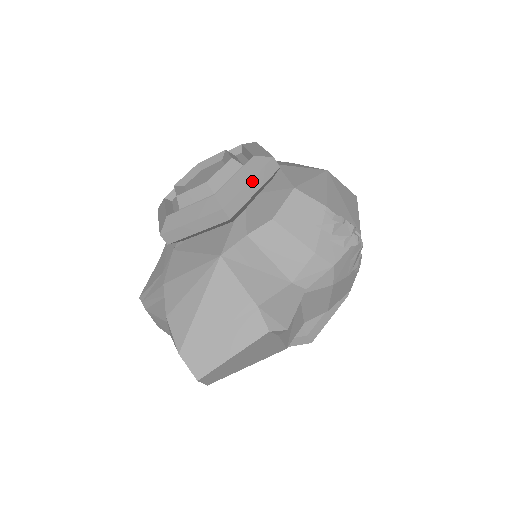
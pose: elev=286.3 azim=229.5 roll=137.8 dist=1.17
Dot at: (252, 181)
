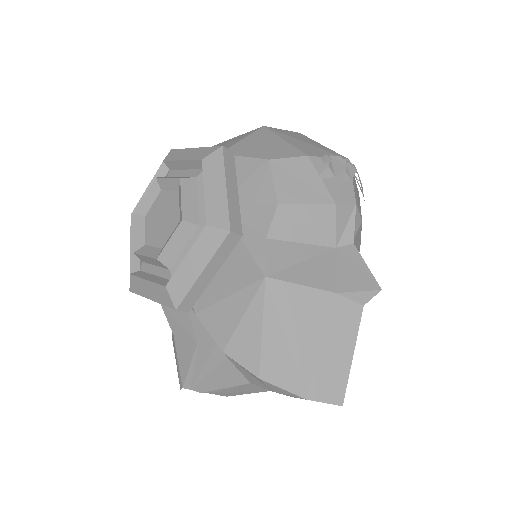
Dot at: (227, 184)
